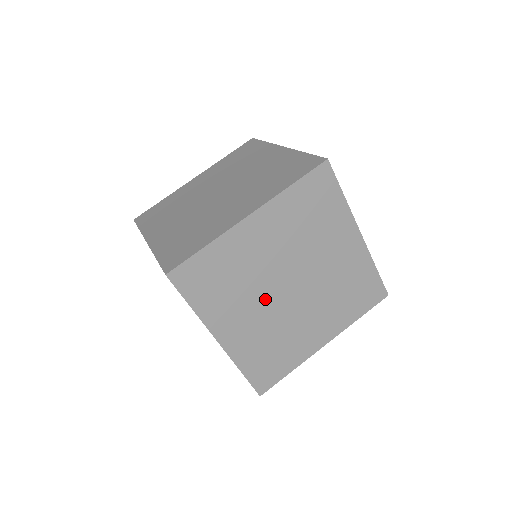
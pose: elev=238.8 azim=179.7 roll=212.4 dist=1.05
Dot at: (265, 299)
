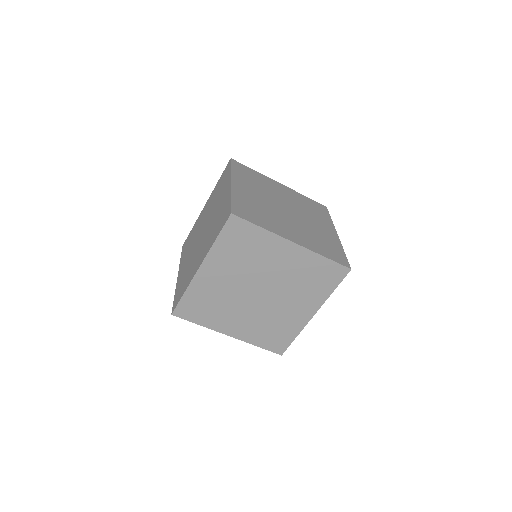
Dot at: (245, 305)
